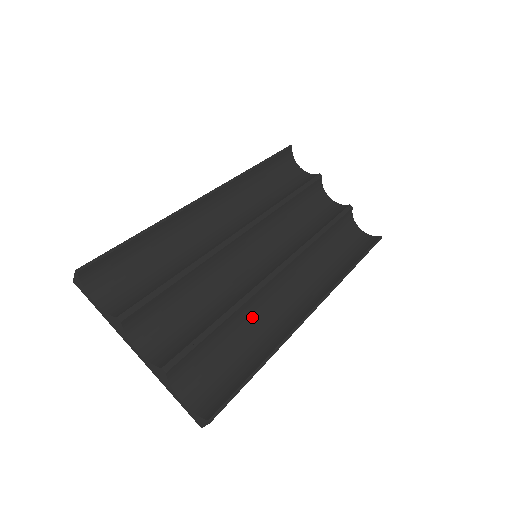
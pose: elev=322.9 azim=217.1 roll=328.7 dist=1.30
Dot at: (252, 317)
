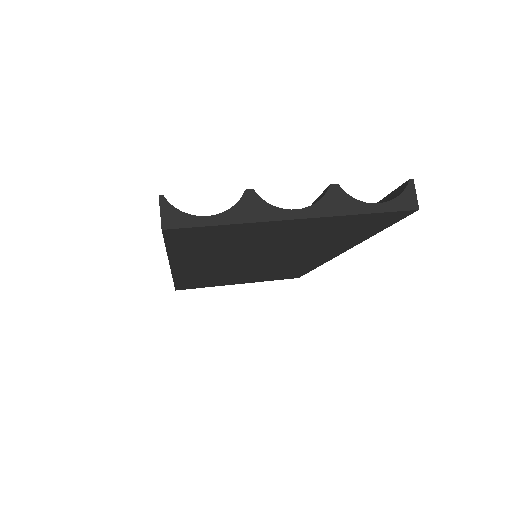
Dot at: occluded
